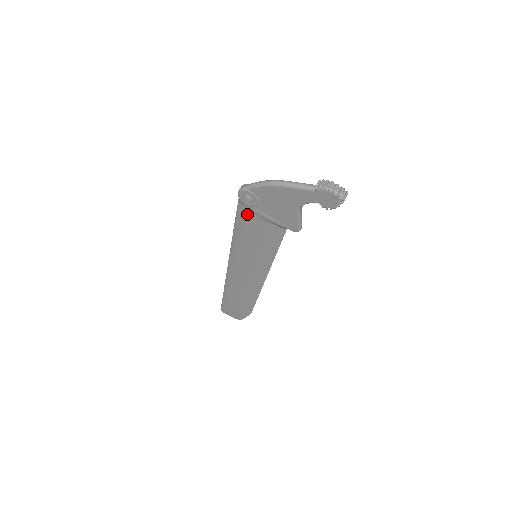
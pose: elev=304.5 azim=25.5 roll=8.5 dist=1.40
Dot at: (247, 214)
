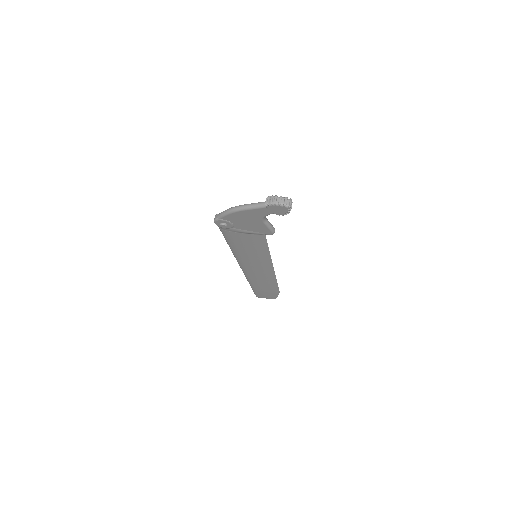
Dot at: (230, 233)
